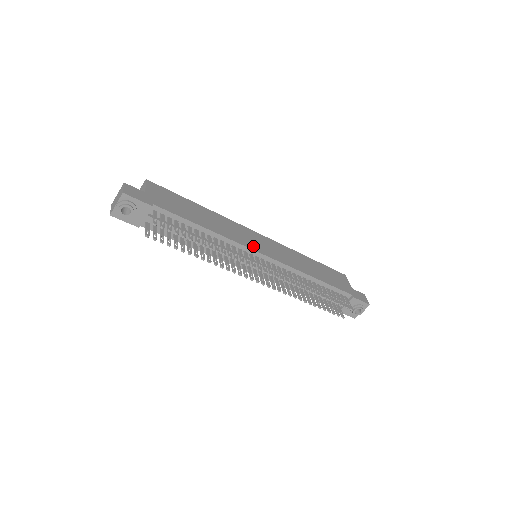
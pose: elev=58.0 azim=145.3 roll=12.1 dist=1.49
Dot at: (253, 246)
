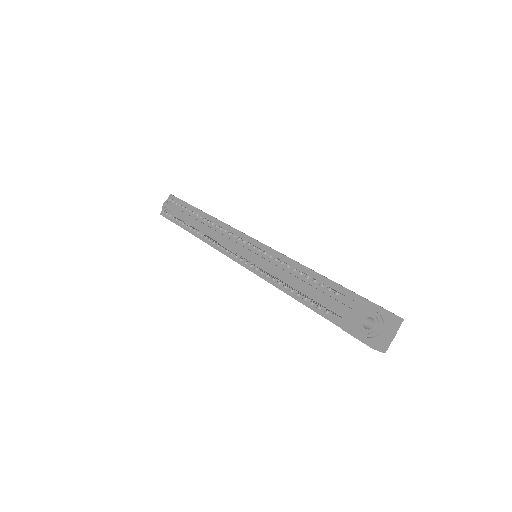
Dot at: occluded
